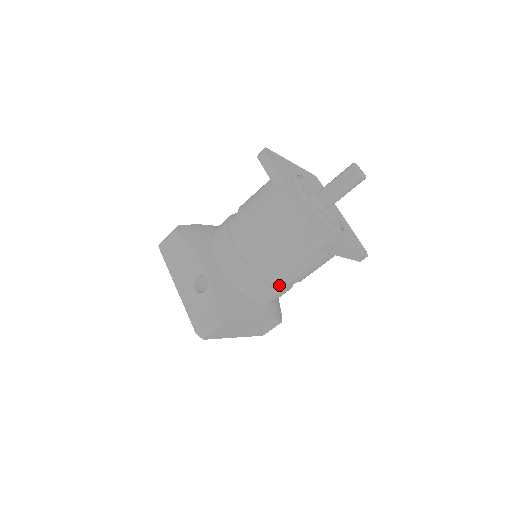
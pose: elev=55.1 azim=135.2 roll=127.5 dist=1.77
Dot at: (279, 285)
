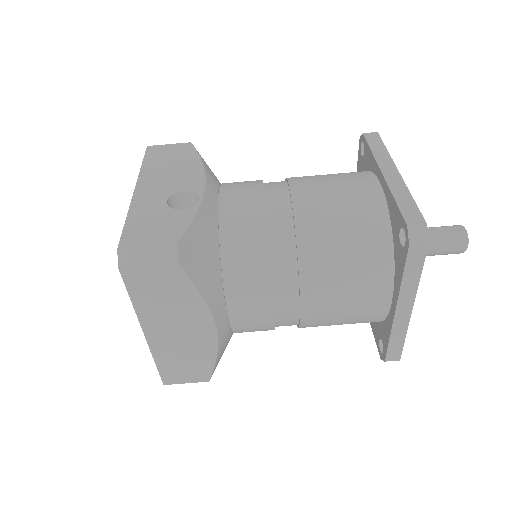
Dot at: (280, 294)
